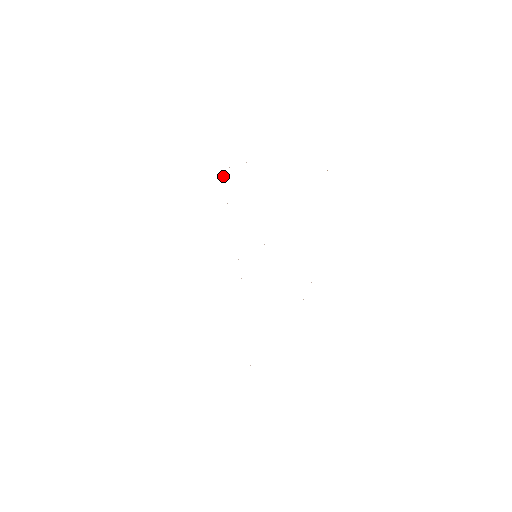
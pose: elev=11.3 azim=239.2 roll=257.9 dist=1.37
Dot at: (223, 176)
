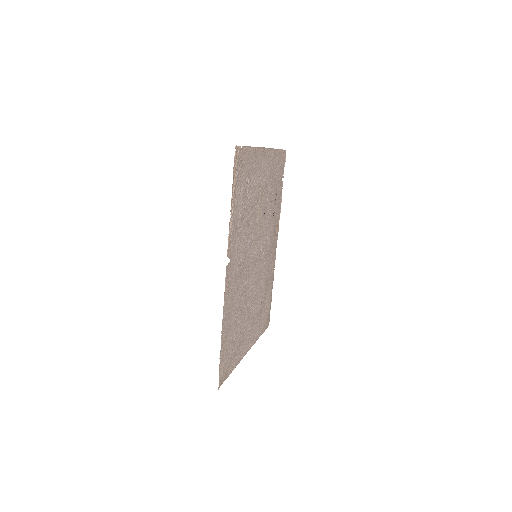
Dot at: (283, 177)
